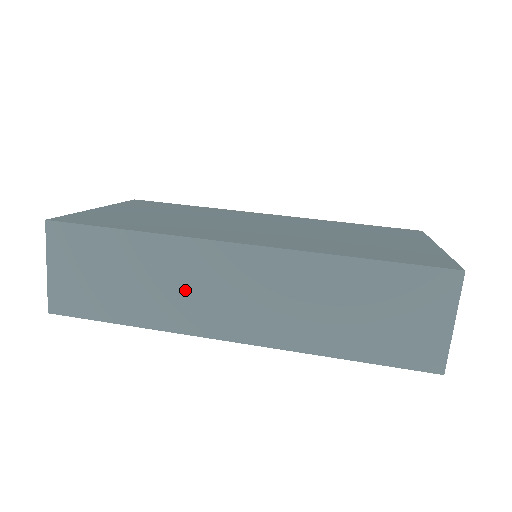
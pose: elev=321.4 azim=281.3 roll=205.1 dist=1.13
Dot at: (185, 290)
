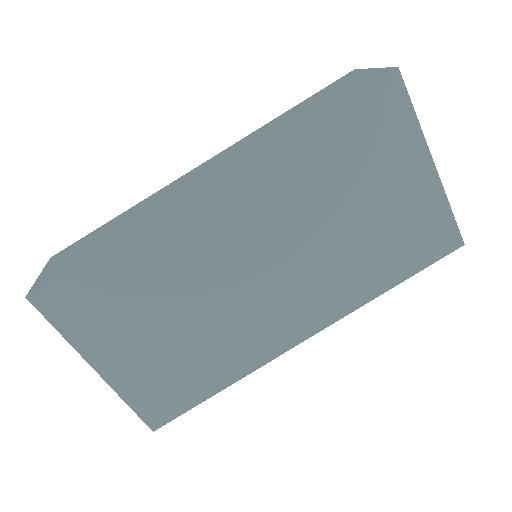
Dot at: occluded
